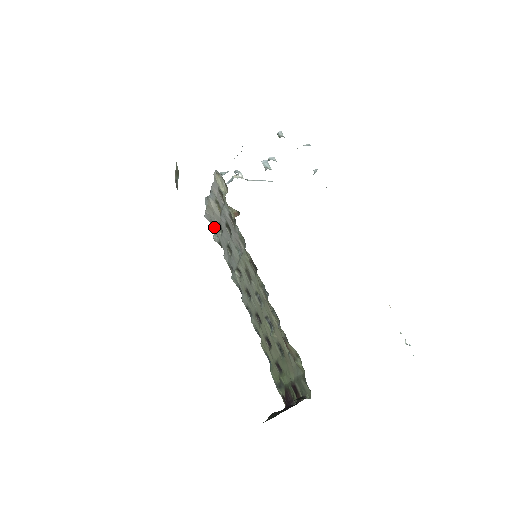
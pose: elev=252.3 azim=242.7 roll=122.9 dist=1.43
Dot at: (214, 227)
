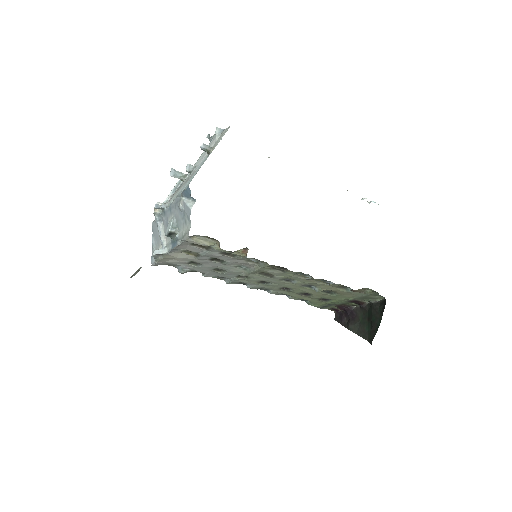
Dot at: (174, 265)
